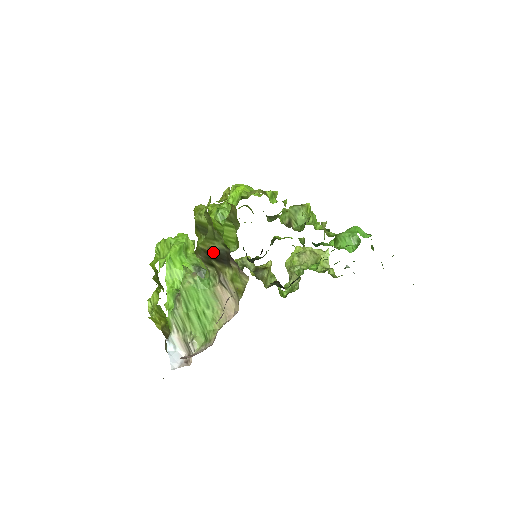
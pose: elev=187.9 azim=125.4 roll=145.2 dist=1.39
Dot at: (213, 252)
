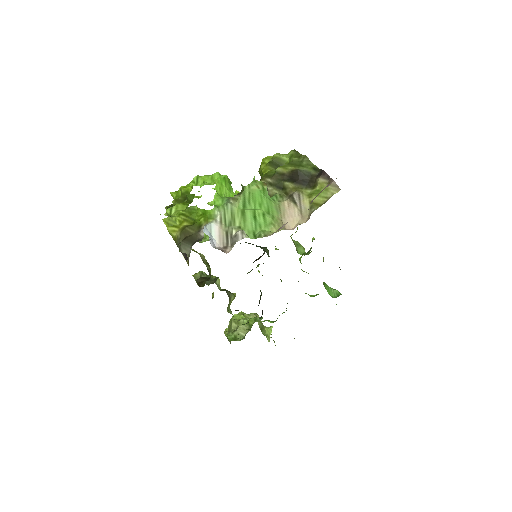
Dot at: (295, 173)
